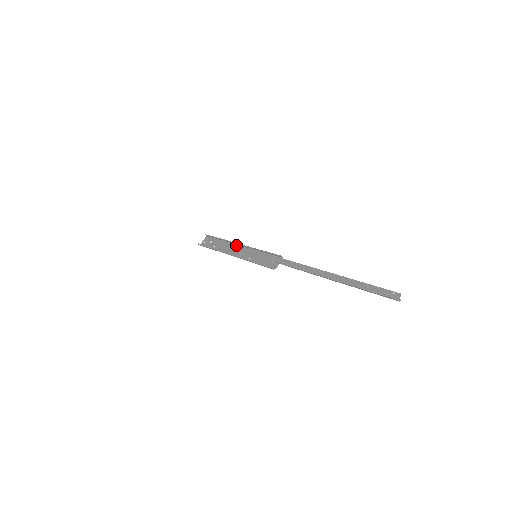
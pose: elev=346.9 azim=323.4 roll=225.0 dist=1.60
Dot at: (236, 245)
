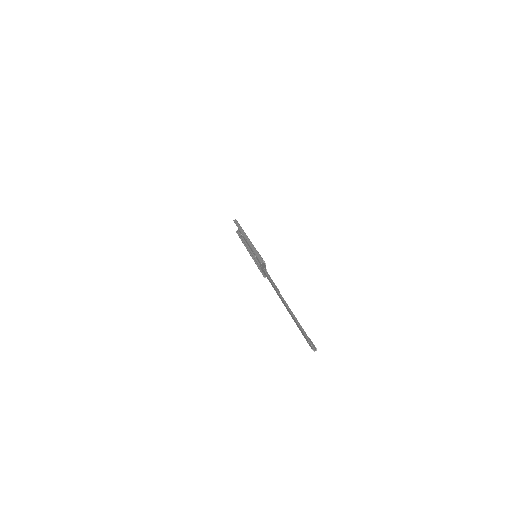
Dot at: (247, 237)
